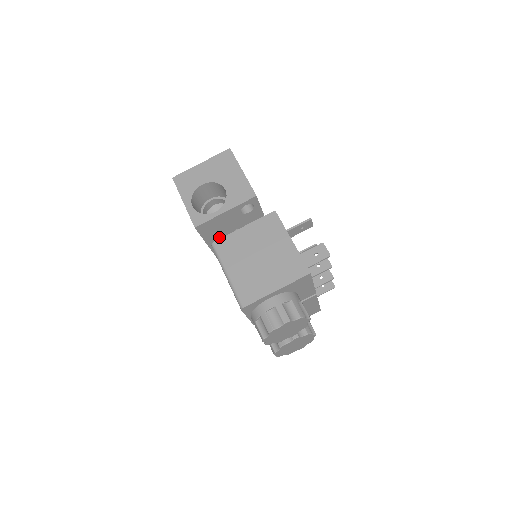
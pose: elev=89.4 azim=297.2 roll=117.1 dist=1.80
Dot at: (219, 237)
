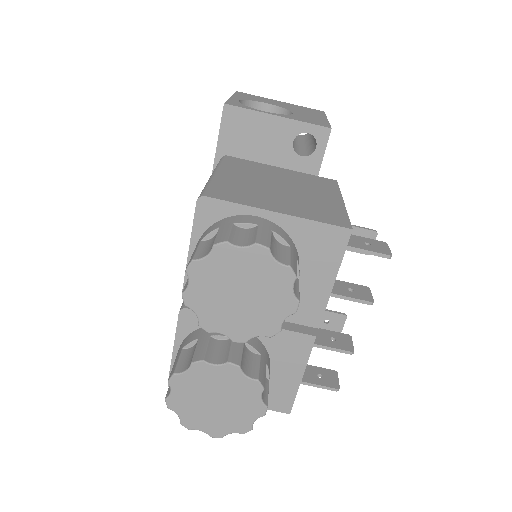
Dot at: occluded
